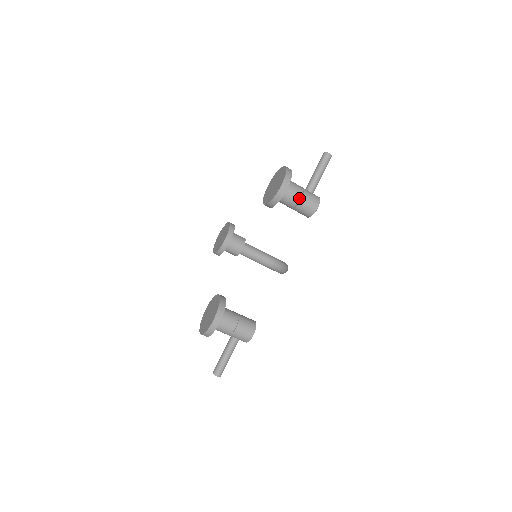
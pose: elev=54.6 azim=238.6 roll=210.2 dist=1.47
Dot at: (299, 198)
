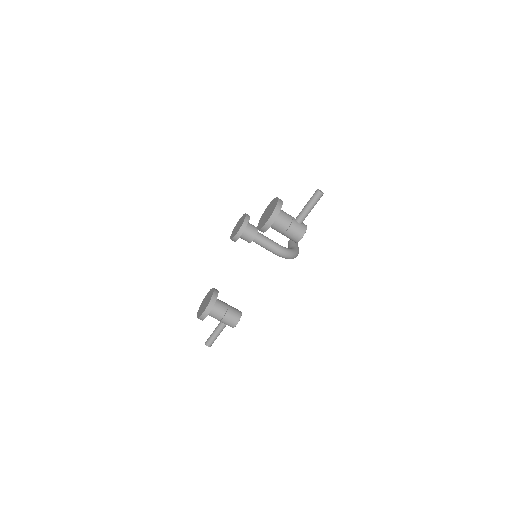
Dot at: (286, 229)
